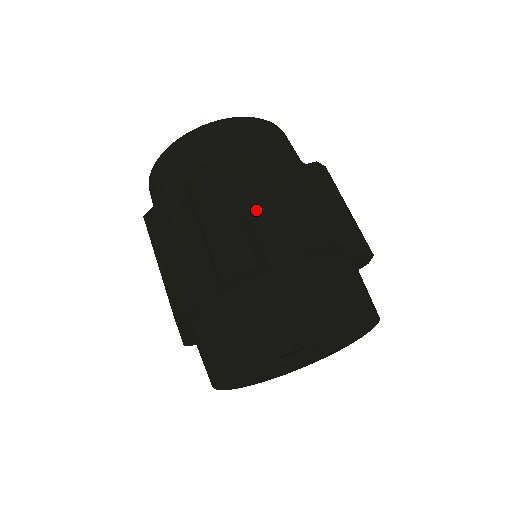
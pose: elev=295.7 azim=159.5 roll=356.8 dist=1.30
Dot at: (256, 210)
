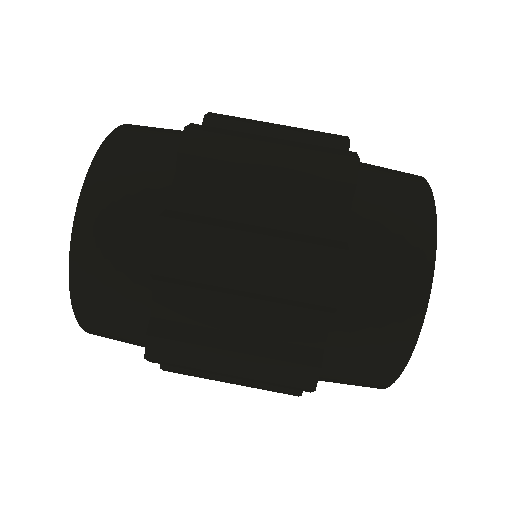
Dot at: occluded
